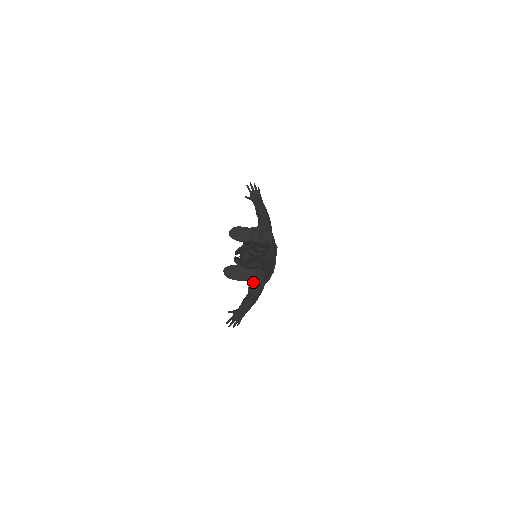
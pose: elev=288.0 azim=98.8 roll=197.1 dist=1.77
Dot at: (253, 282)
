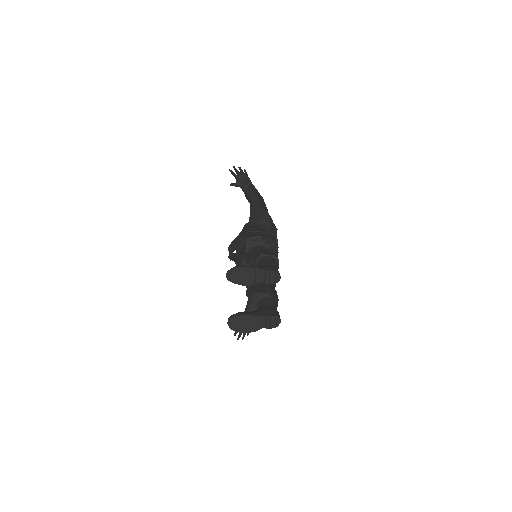
Dot at: occluded
